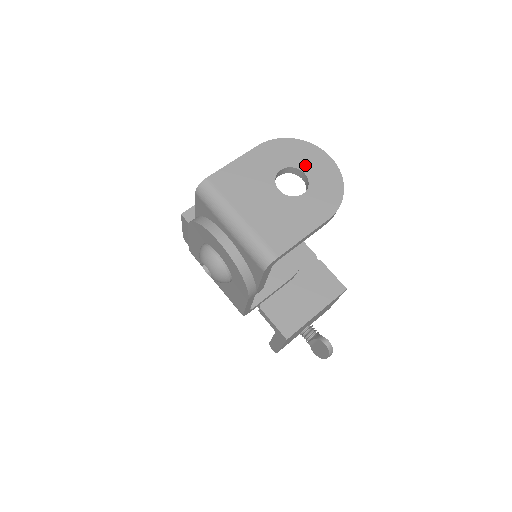
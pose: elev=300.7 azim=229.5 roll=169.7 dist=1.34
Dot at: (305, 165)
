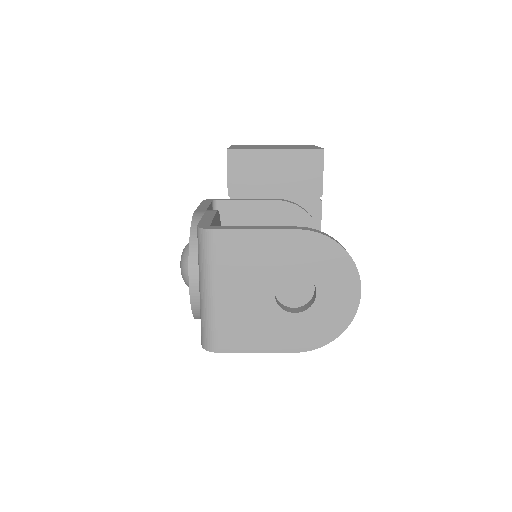
Dot at: (326, 286)
